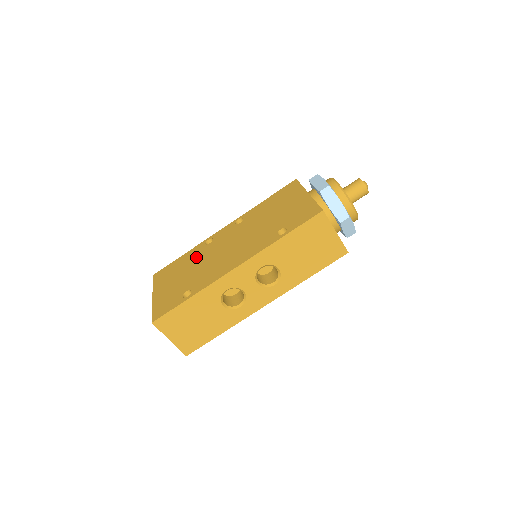
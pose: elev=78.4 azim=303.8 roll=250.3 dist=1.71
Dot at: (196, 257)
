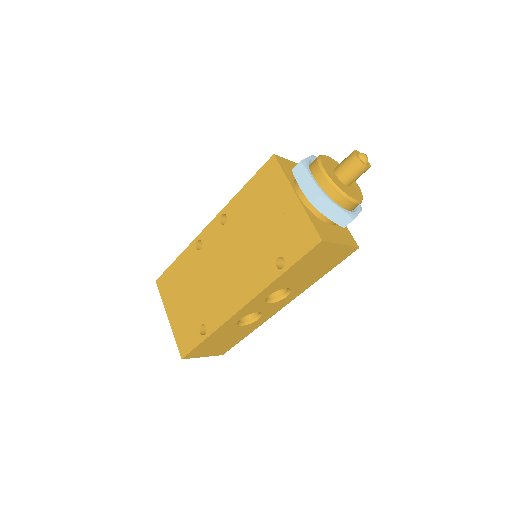
Dot at: (193, 270)
